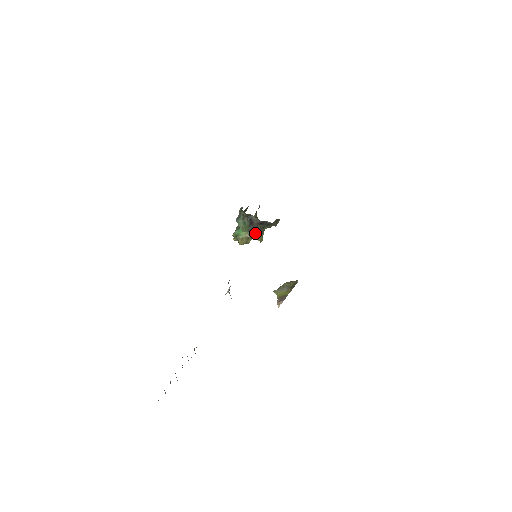
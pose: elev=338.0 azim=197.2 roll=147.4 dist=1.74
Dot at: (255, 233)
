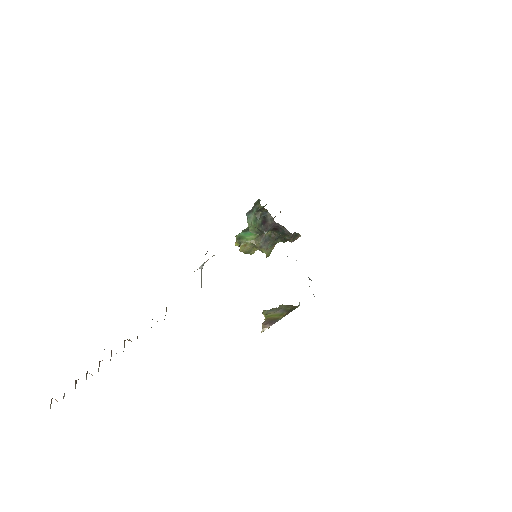
Dot at: (264, 242)
